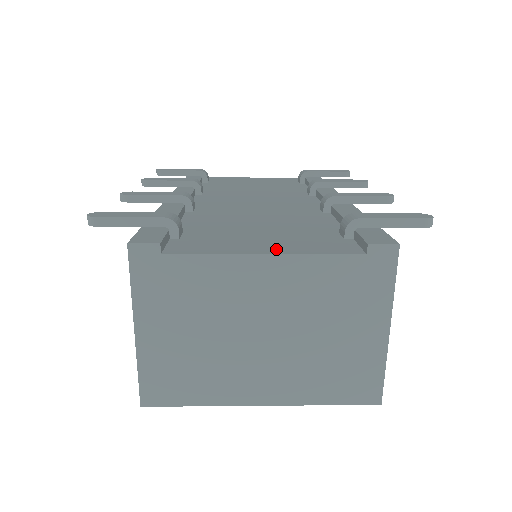
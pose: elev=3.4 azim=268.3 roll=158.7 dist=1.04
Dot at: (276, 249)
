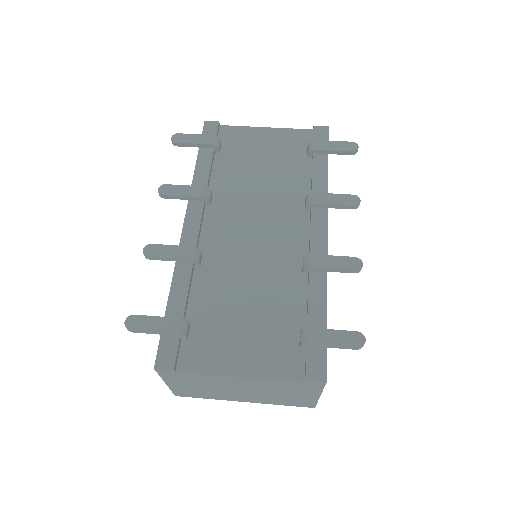
Dot at: (248, 368)
